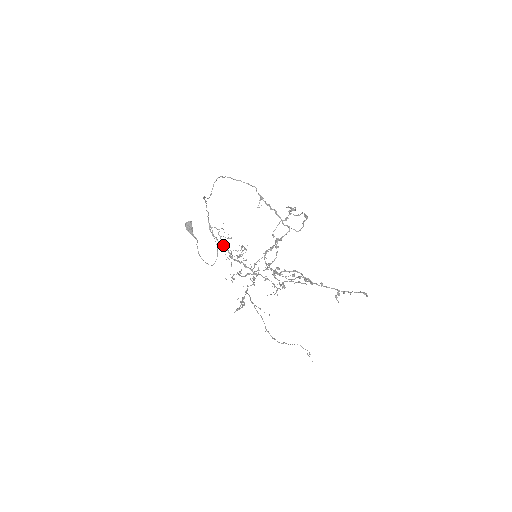
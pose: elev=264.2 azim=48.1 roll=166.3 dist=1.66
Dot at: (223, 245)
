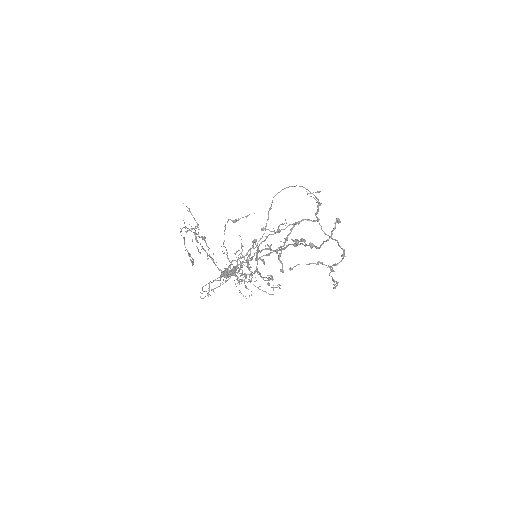
Dot at: (237, 262)
